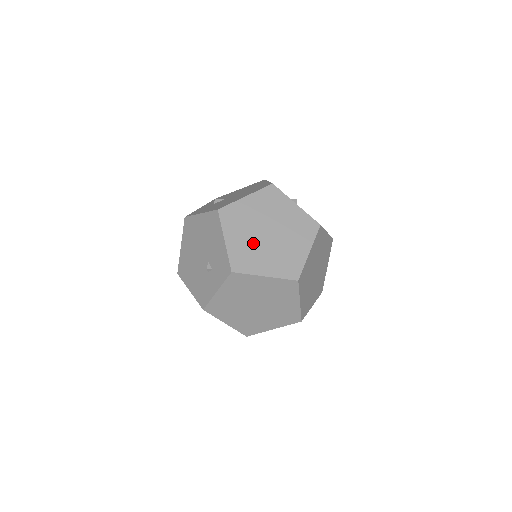
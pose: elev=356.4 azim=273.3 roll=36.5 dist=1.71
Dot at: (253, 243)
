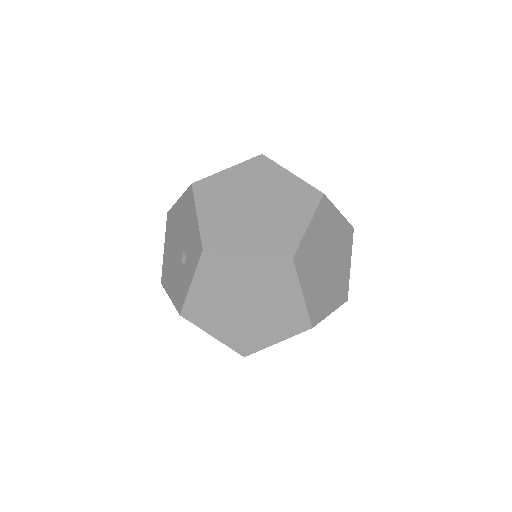
Dot at: (233, 217)
